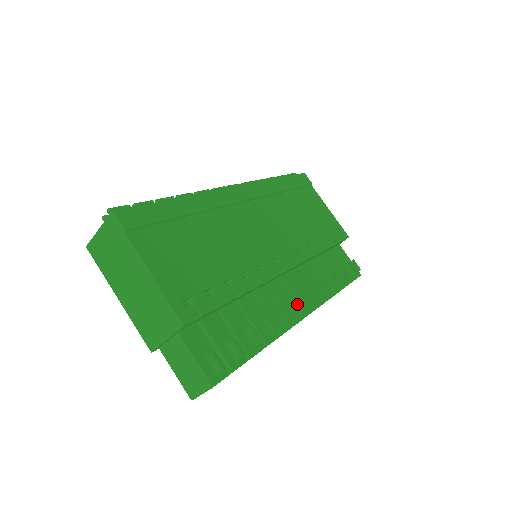
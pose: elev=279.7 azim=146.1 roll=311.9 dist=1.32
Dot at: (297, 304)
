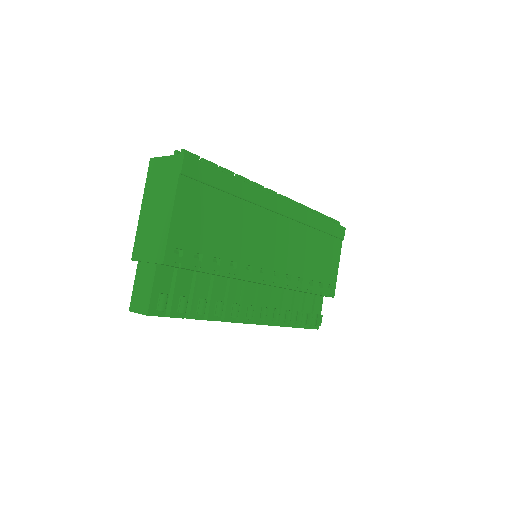
Dot at: (252, 311)
